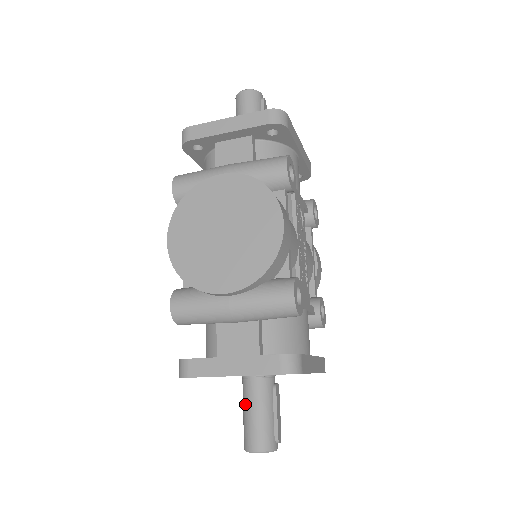
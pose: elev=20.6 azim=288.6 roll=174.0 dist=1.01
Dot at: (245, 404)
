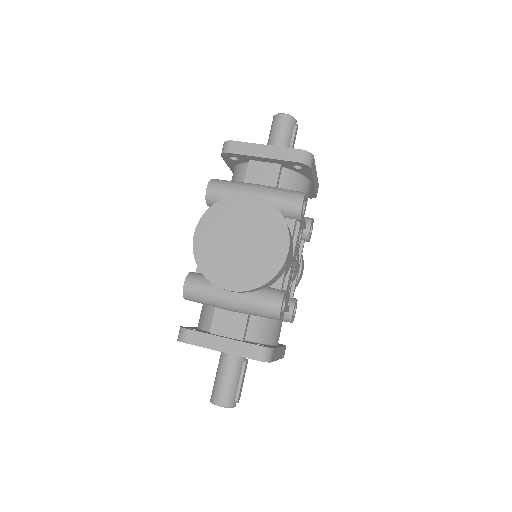
Dot at: (220, 369)
